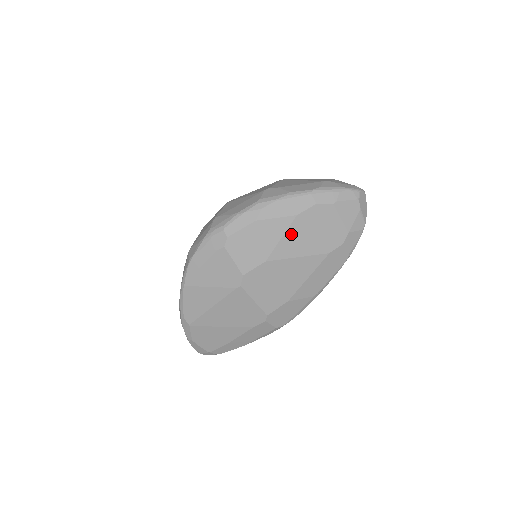
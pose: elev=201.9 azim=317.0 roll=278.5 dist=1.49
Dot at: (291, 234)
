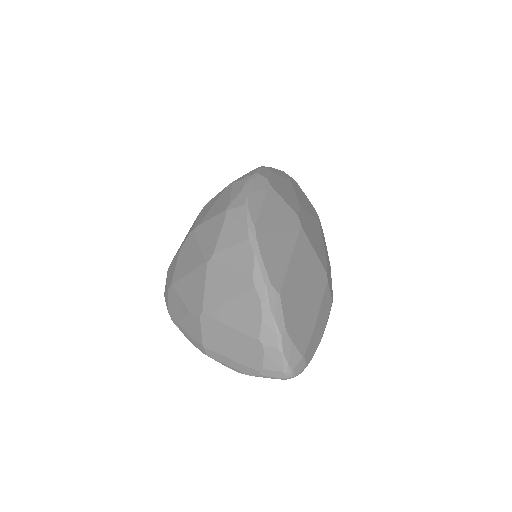
Dot at: (296, 193)
